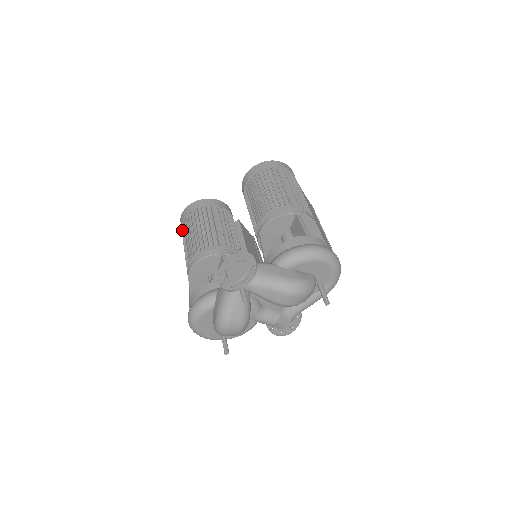
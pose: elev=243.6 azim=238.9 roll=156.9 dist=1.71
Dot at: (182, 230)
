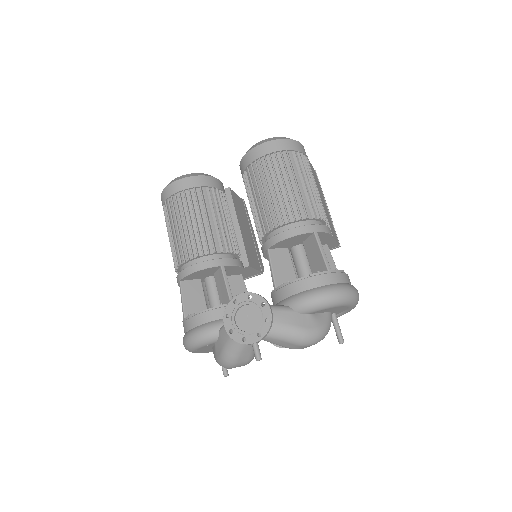
Dot at: (165, 212)
